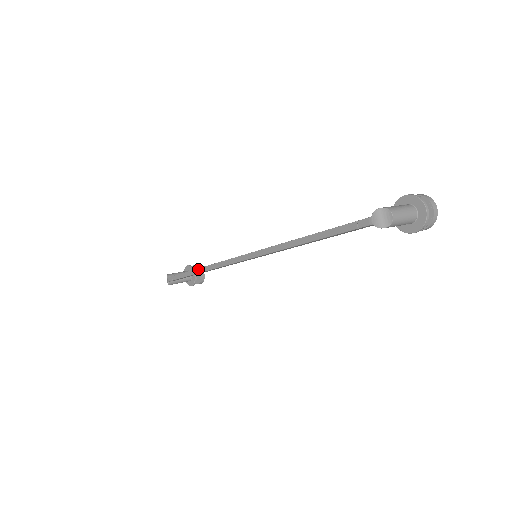
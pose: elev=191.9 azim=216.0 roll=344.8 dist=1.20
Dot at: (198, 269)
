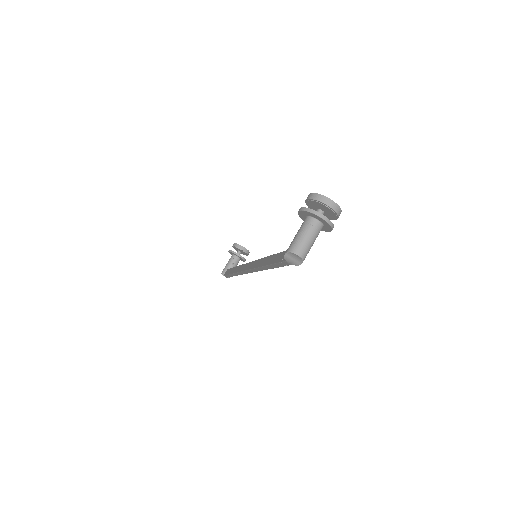
Dot at: (233, 274)
